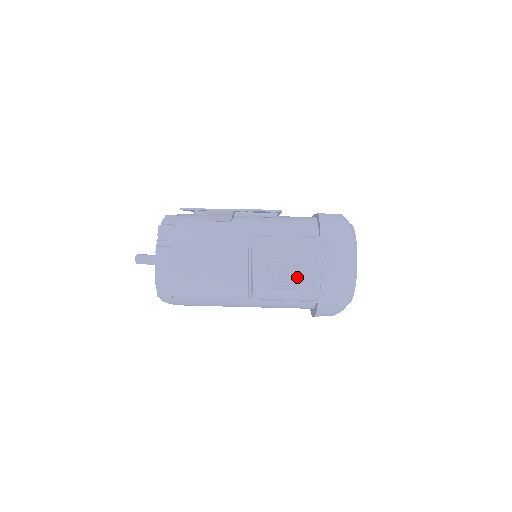
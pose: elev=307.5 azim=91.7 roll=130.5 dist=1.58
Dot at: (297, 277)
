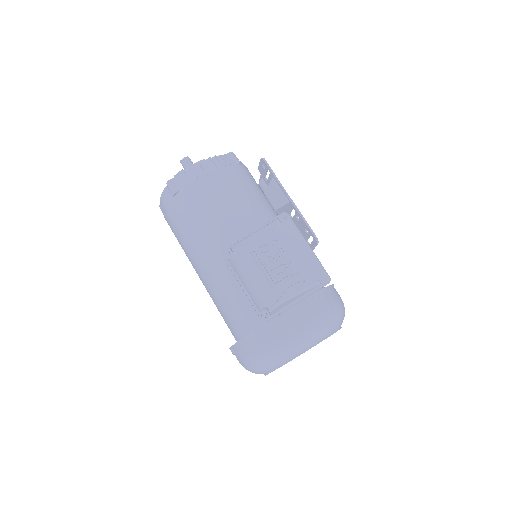
Dot at: (280, 273)
